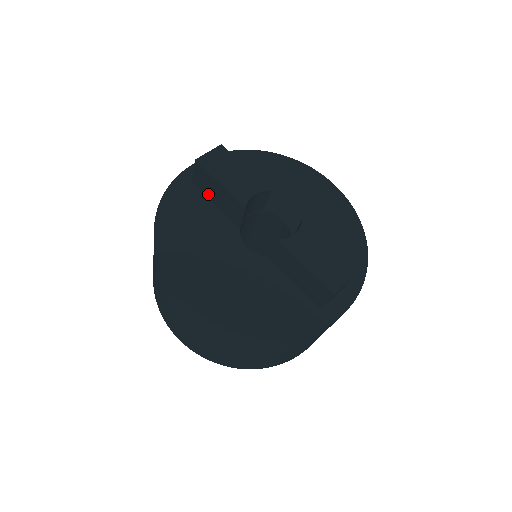
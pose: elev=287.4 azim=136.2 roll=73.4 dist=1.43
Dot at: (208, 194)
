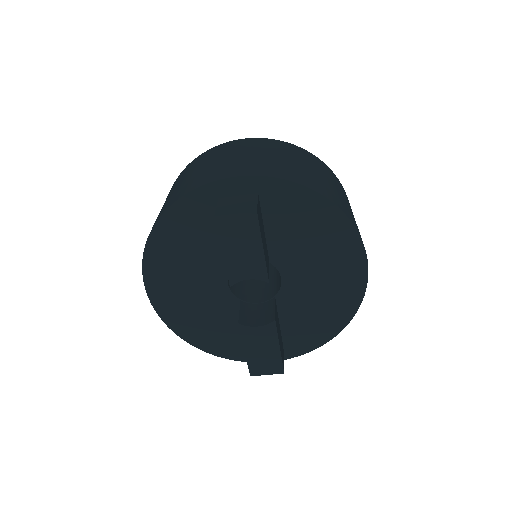
Dot at: occluded
